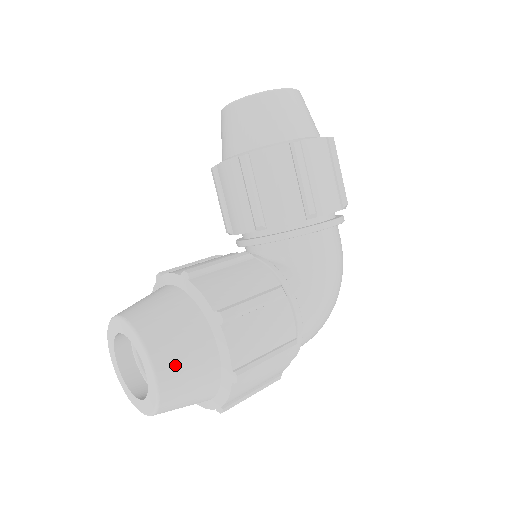
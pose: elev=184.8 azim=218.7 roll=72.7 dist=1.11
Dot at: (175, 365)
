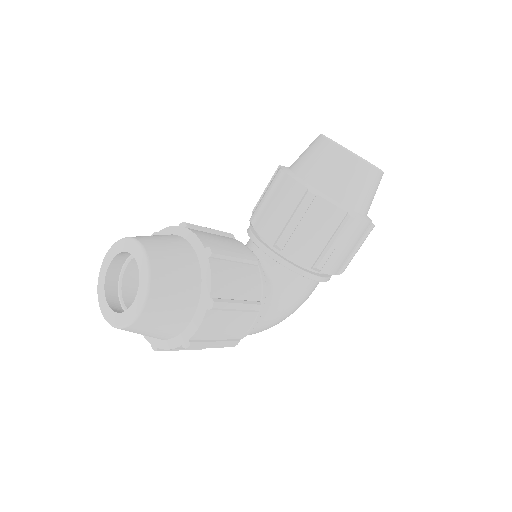
Dot at: (158, 314)
